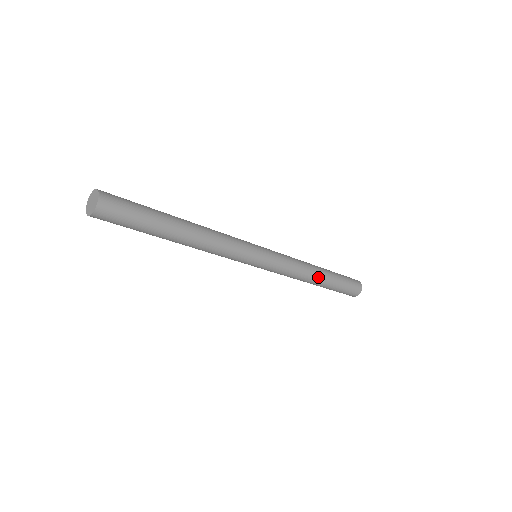
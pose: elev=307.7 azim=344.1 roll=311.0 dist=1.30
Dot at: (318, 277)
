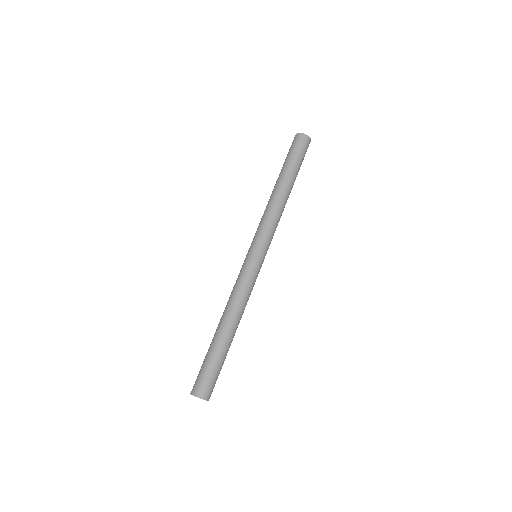
Dot at: (287, 193)
